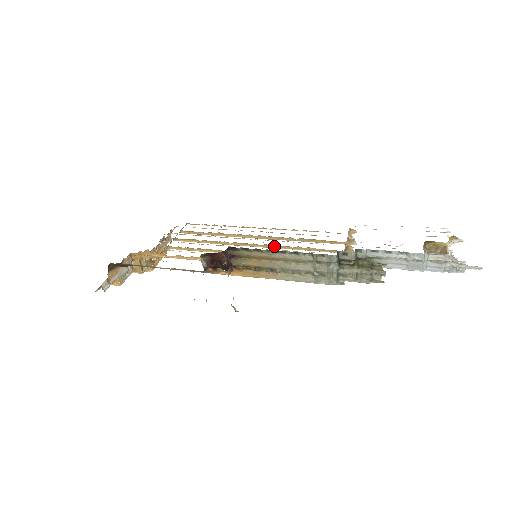
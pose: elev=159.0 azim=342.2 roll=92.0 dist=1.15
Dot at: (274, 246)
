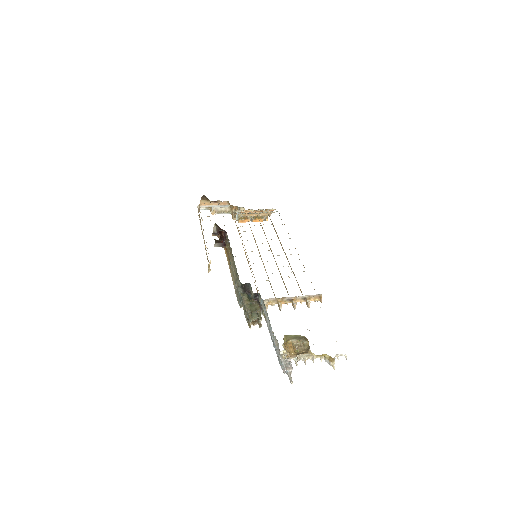
Dot at: occluded
